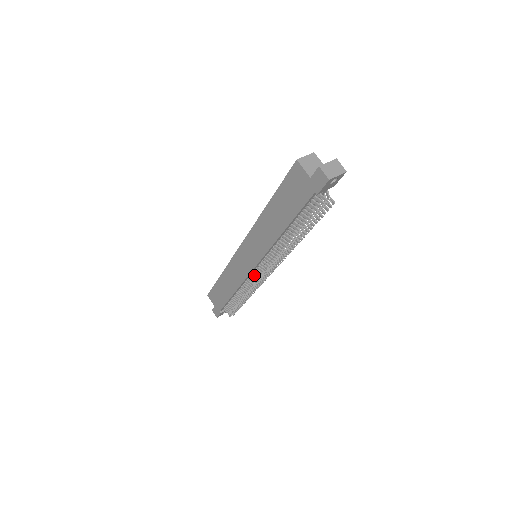
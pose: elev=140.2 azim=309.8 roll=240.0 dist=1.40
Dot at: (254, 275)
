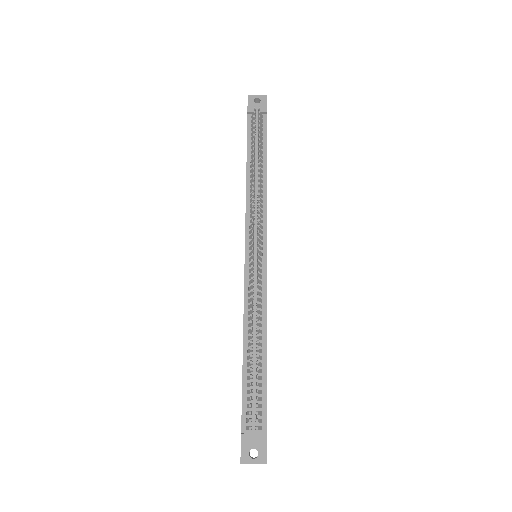
Dot at: (250, 272)
